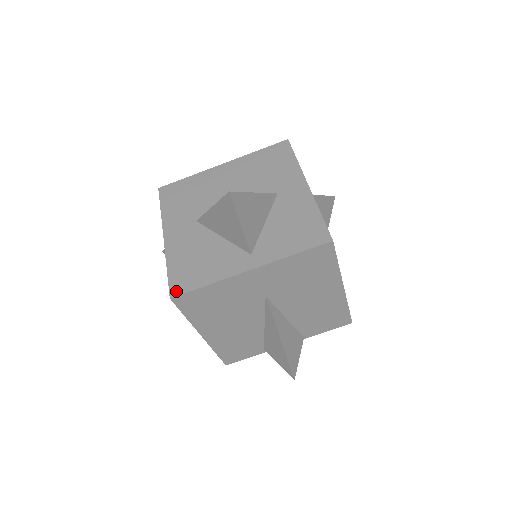
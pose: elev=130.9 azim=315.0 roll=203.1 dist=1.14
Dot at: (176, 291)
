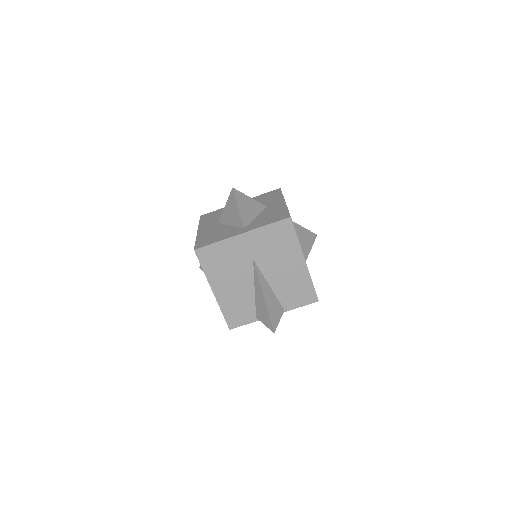
Dot at: (198, 247)
